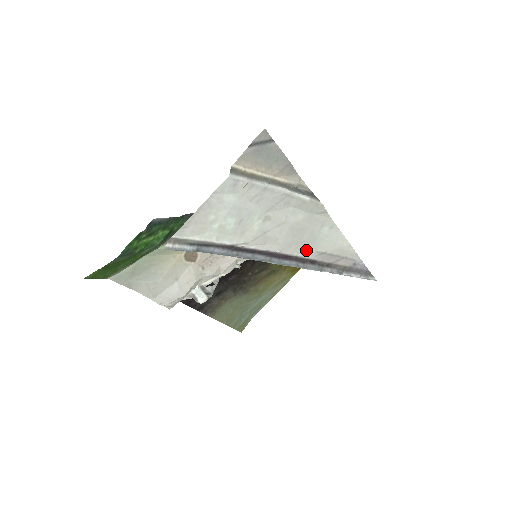
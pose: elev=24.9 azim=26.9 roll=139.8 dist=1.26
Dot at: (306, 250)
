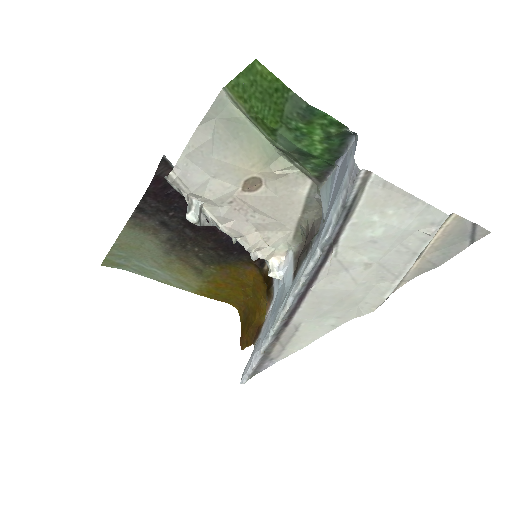
Dot at: (306, 313)
